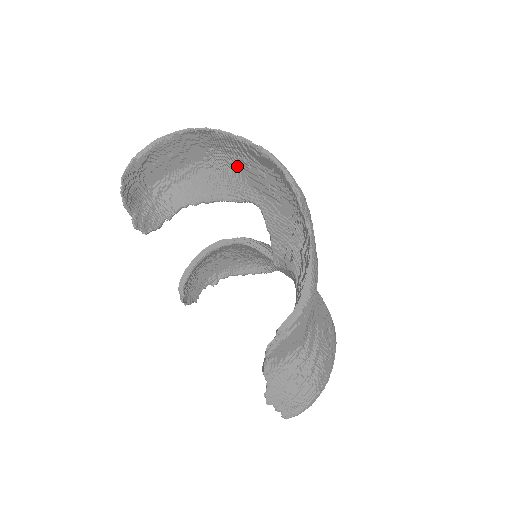
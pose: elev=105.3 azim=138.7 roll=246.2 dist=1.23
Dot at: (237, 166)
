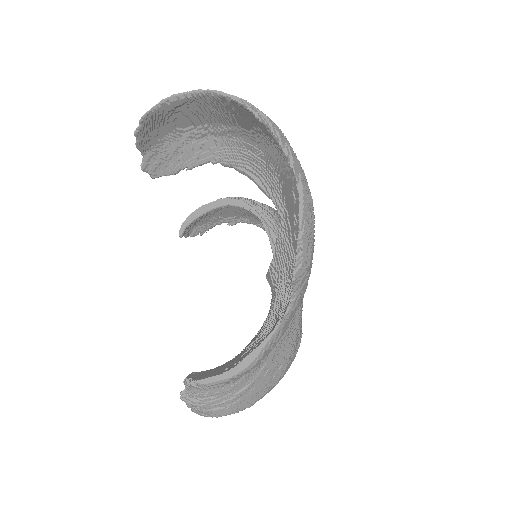
Dot at: (280, 163)
